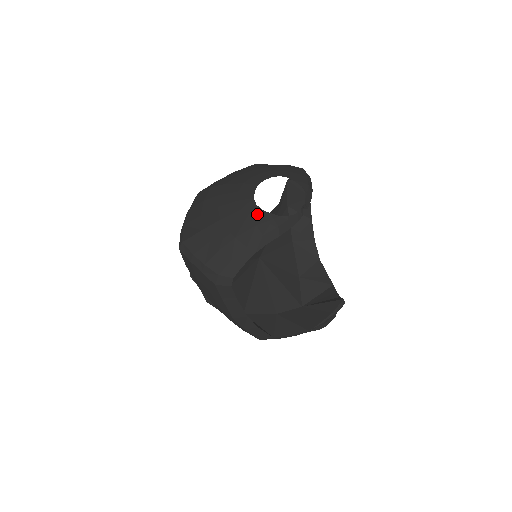
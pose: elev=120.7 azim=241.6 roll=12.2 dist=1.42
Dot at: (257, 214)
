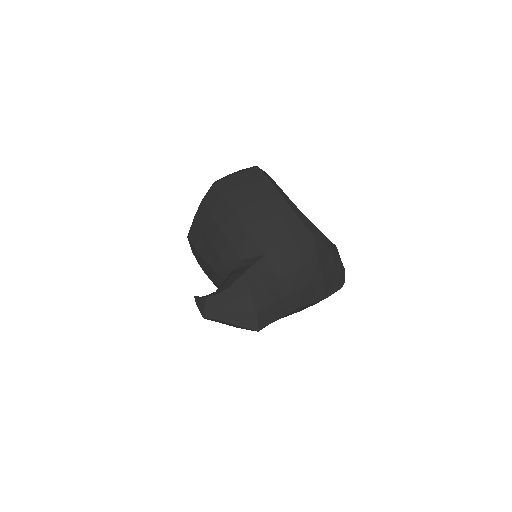
Dot at: occluded
